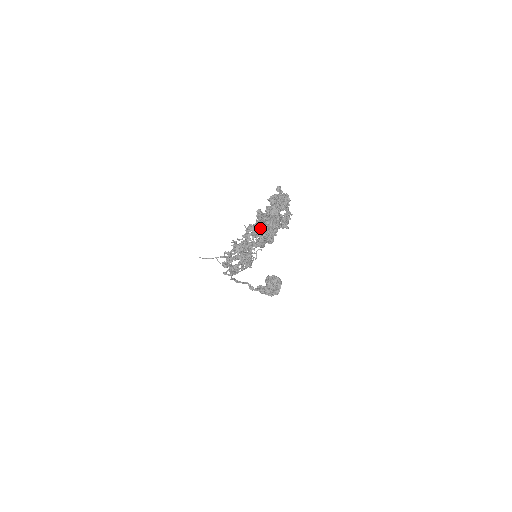
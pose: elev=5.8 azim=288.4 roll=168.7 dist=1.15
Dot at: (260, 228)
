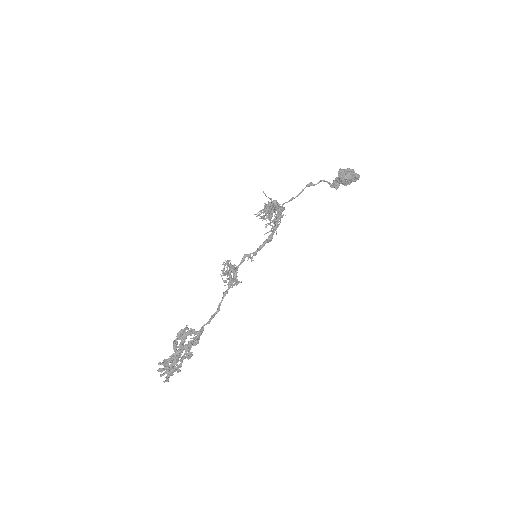
Dot at: (181, 352)
